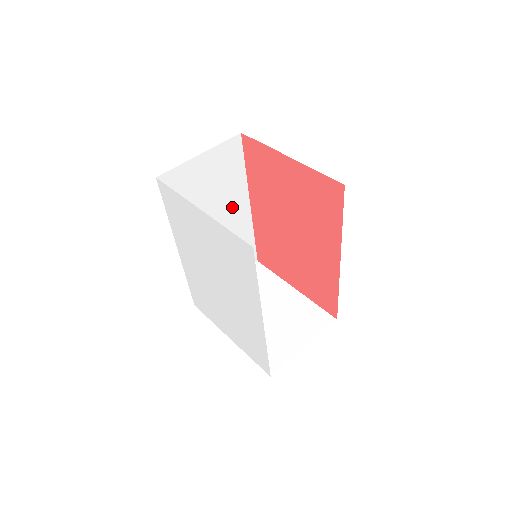
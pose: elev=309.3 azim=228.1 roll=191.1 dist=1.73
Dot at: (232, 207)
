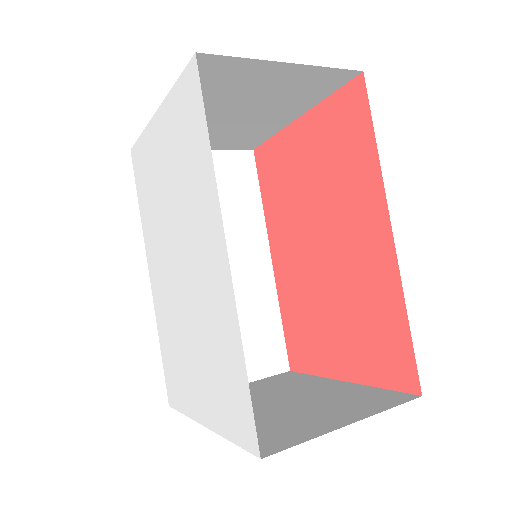
Dot at: (242, 248)
